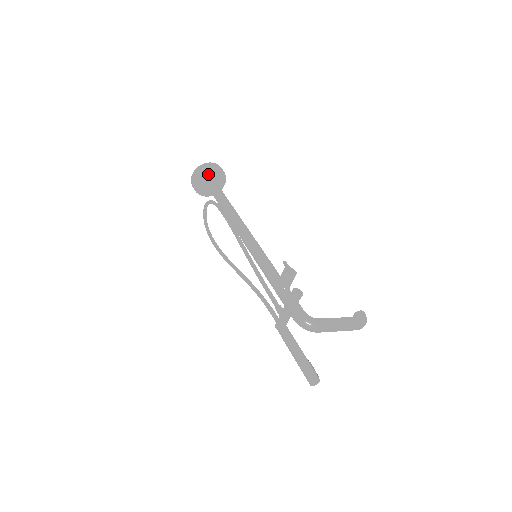
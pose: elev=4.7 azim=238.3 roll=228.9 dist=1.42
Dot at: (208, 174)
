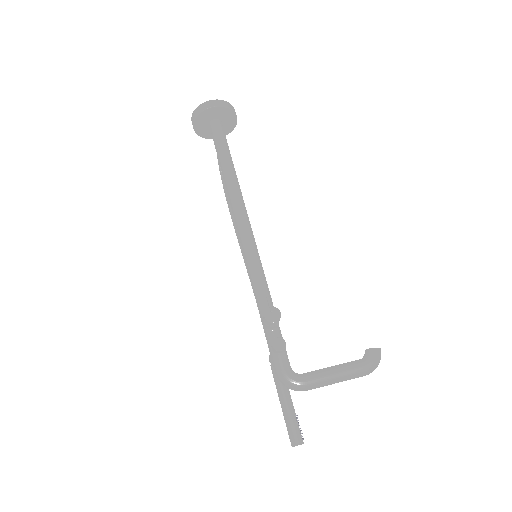
Dot at: (209, 117)
